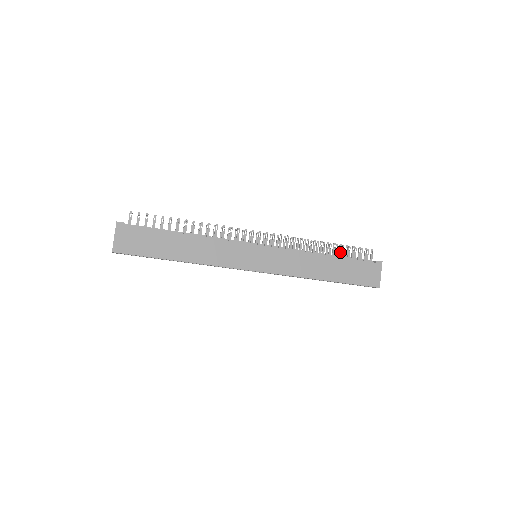
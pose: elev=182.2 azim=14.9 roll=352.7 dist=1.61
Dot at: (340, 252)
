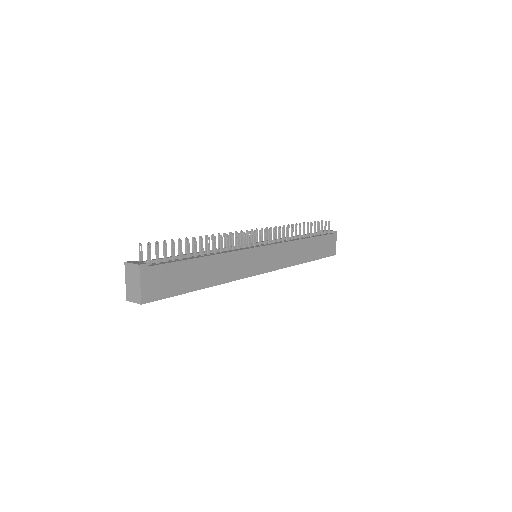
Dot at: occluded
